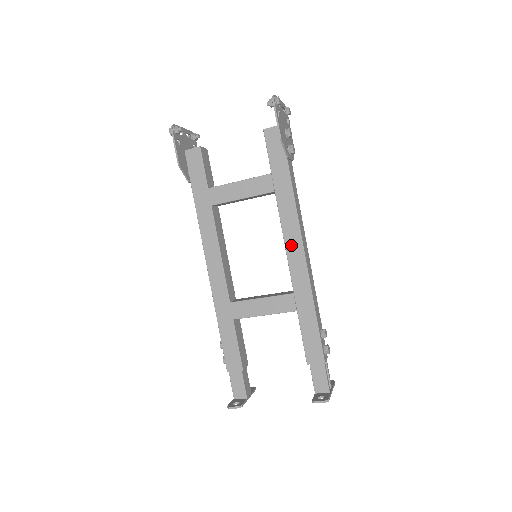
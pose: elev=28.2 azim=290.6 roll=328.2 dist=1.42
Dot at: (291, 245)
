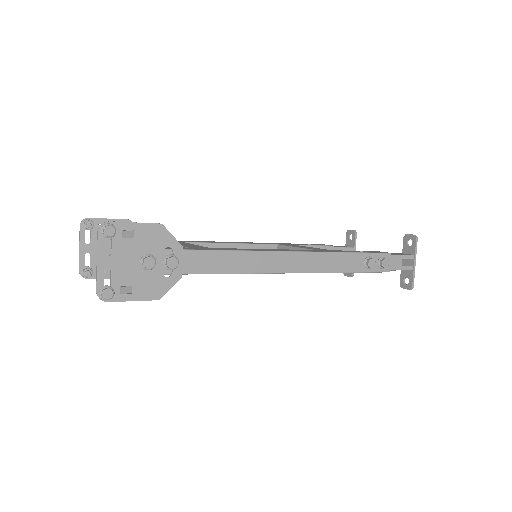
Dot at: occluded
